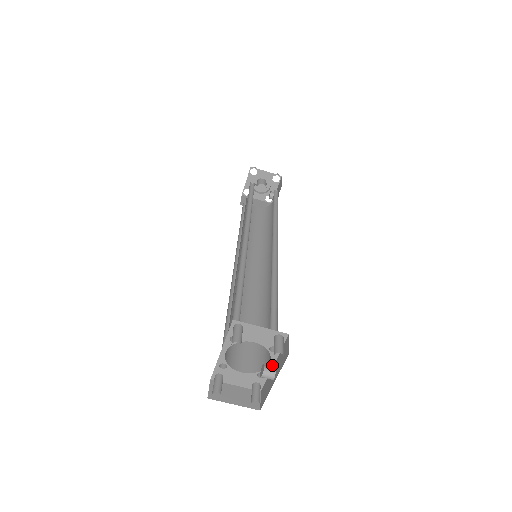
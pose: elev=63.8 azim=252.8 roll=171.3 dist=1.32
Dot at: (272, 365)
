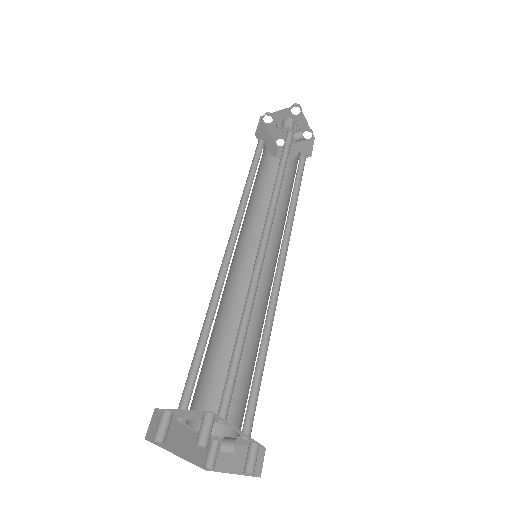
Dot at: (241, 431)
